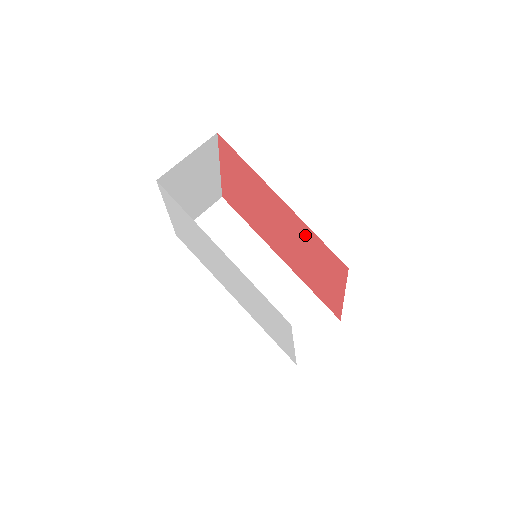
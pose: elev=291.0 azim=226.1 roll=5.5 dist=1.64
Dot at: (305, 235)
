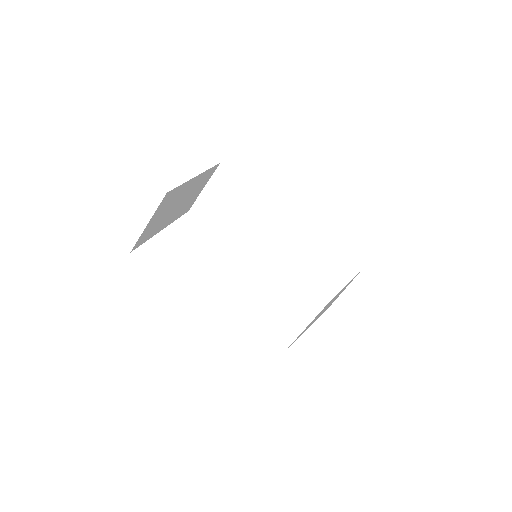
Dot at: occluded
